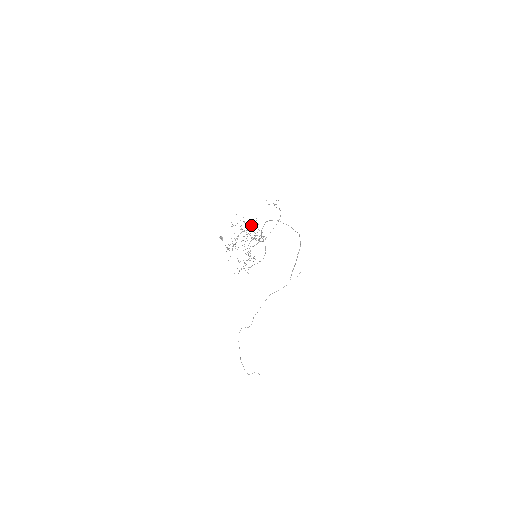
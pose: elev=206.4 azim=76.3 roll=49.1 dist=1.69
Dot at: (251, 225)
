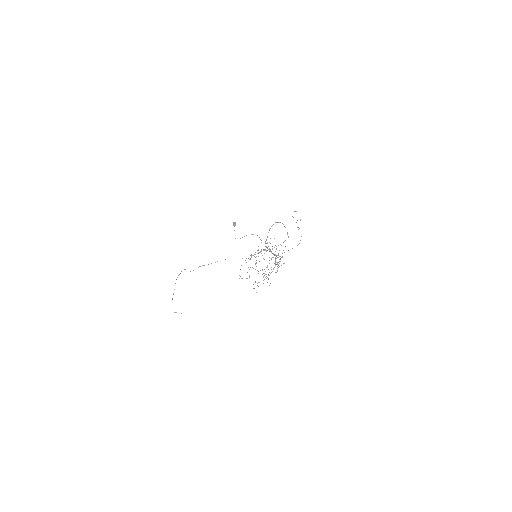
Dot at: occluded
